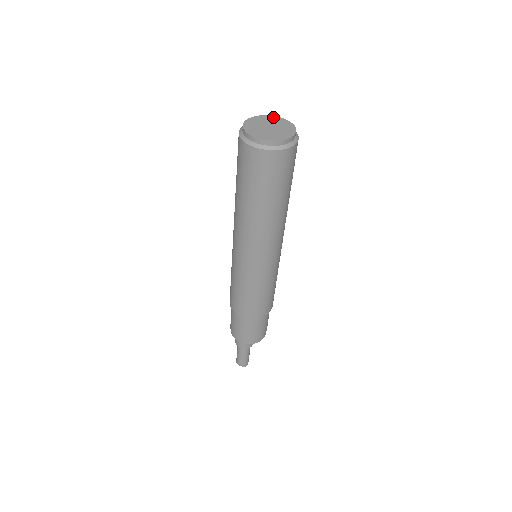
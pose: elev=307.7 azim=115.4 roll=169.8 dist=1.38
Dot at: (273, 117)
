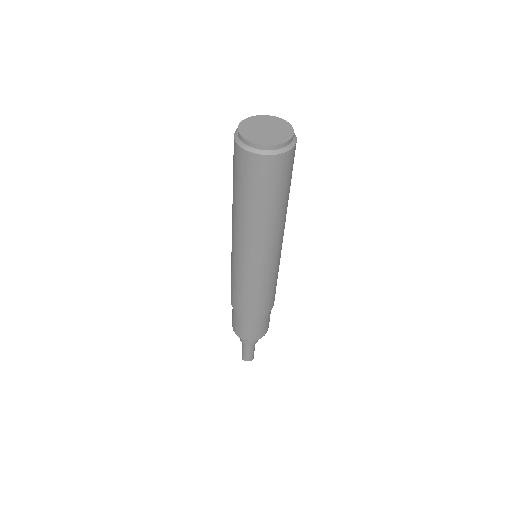
Dot at: (262, 117)
